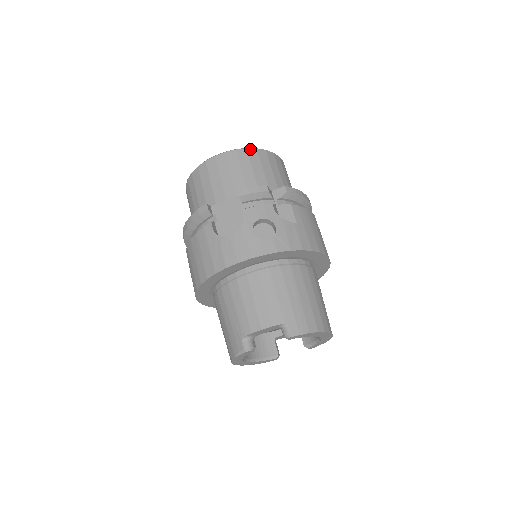
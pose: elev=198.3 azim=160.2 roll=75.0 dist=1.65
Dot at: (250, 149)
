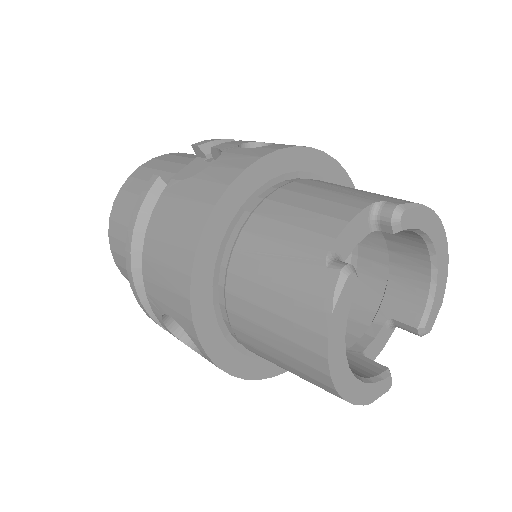
Dot at: occluded
